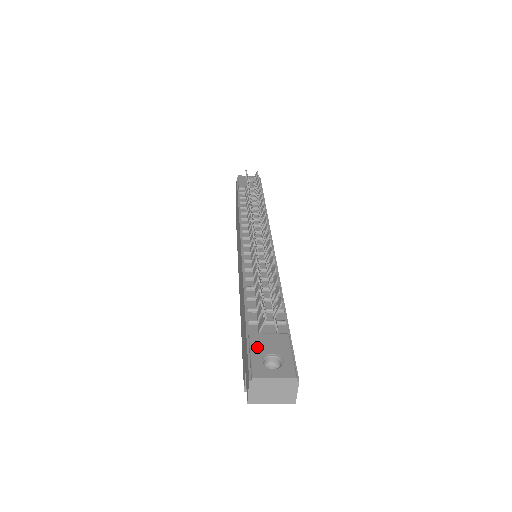
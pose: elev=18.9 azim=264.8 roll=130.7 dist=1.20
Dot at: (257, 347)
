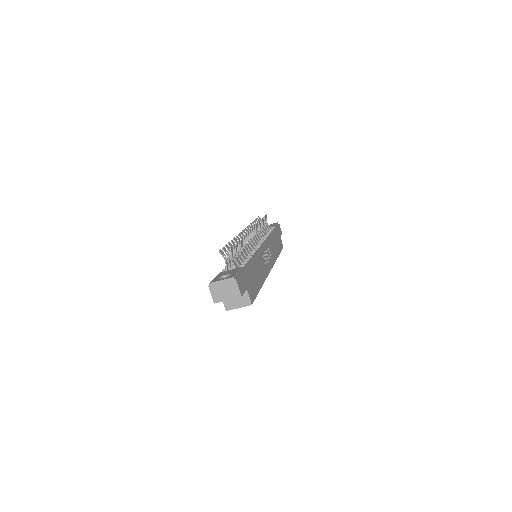
Dot at: (220, 275)
